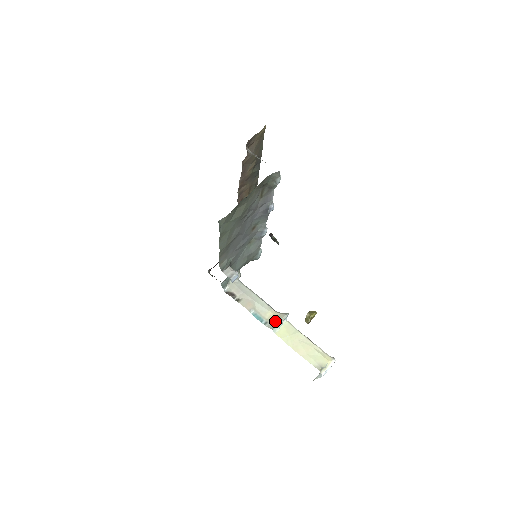
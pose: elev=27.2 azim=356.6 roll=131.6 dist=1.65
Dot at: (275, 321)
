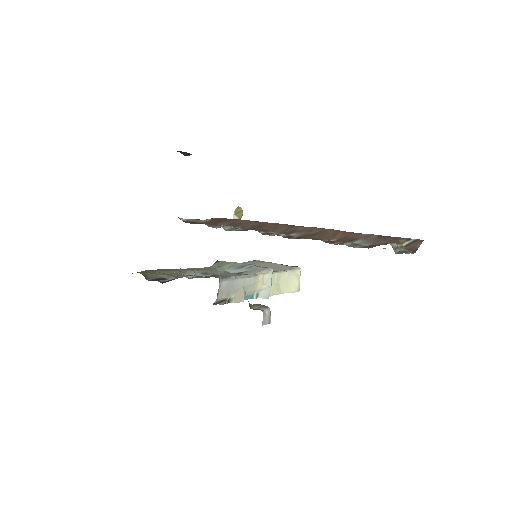
Dot at: (266, 288)
